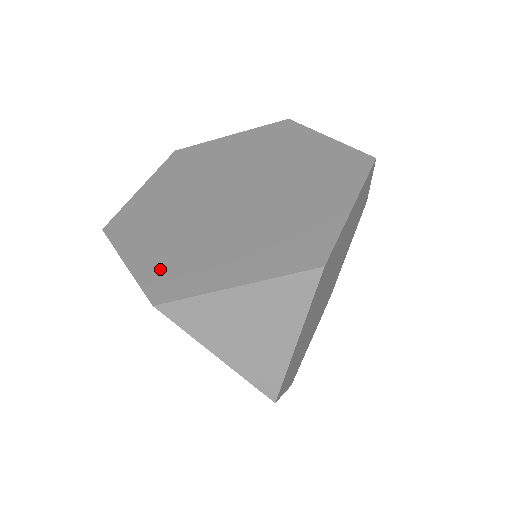
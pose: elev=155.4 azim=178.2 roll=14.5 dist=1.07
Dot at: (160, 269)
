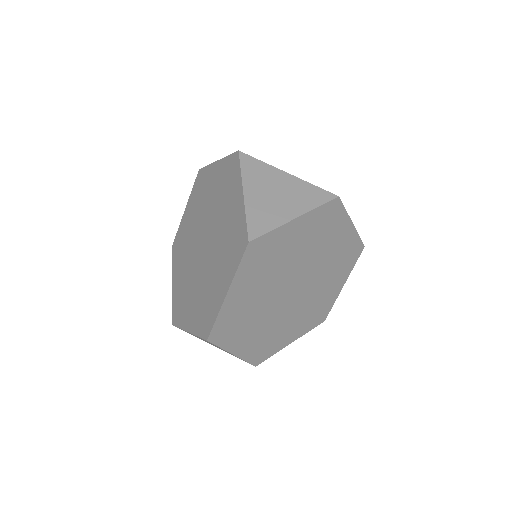
Dot at: (177, 298)
